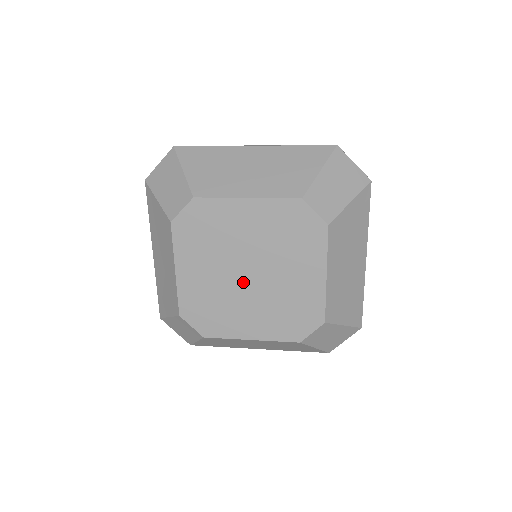
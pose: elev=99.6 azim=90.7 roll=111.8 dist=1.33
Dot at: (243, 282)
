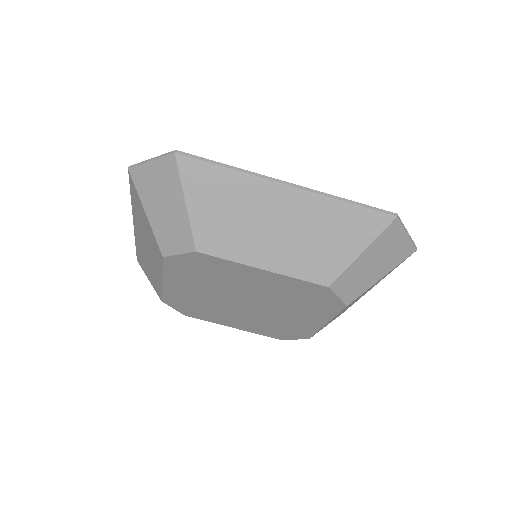
Dot at: (237, 305)
